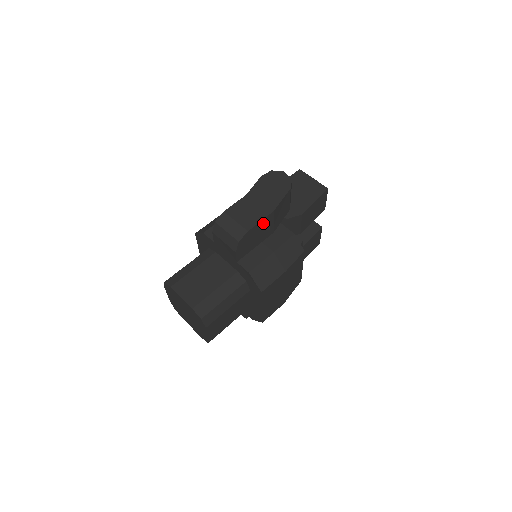
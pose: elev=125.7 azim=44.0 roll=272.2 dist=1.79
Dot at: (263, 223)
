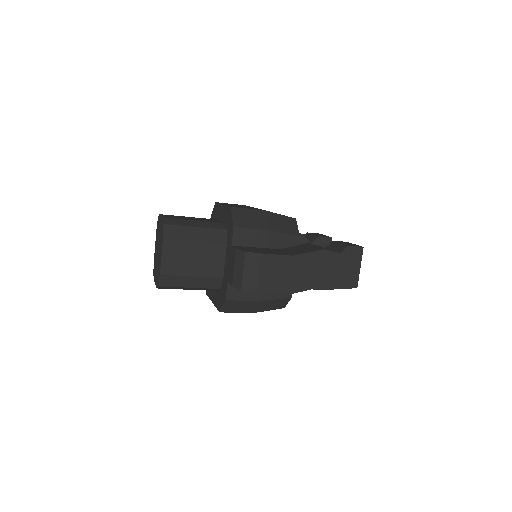
Dot at: occluded
